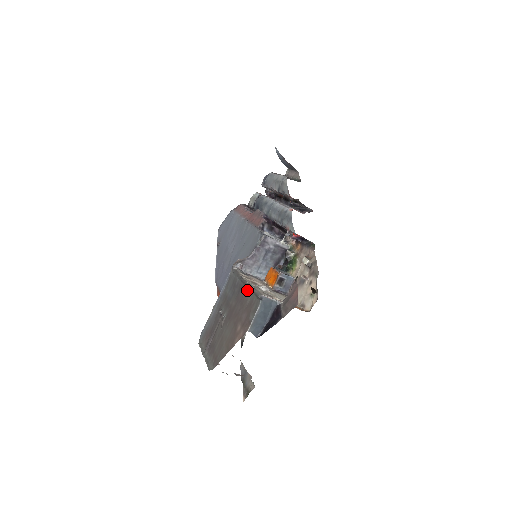
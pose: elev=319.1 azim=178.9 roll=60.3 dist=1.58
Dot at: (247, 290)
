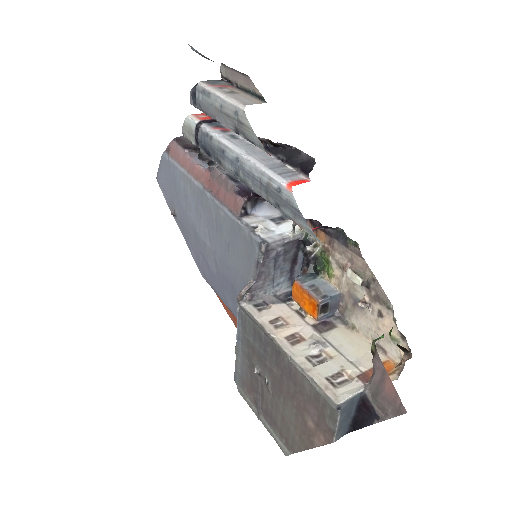
Dot at: (295, 369)
